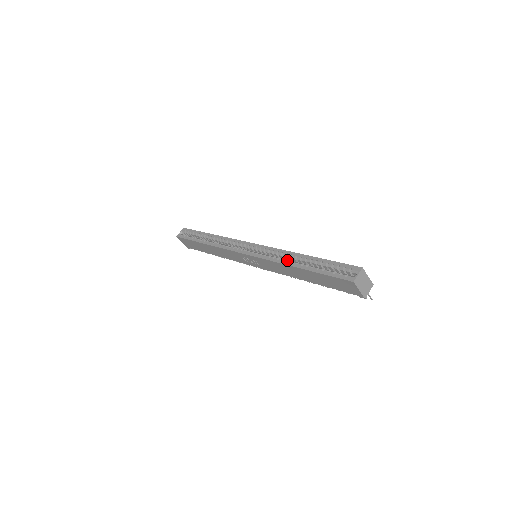
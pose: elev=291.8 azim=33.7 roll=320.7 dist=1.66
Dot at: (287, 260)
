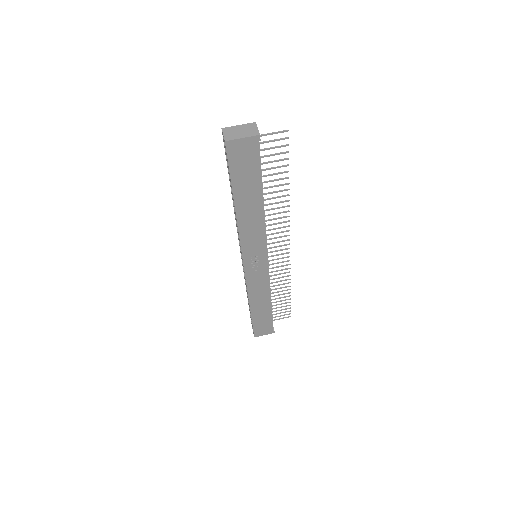
Dot at: occluded
